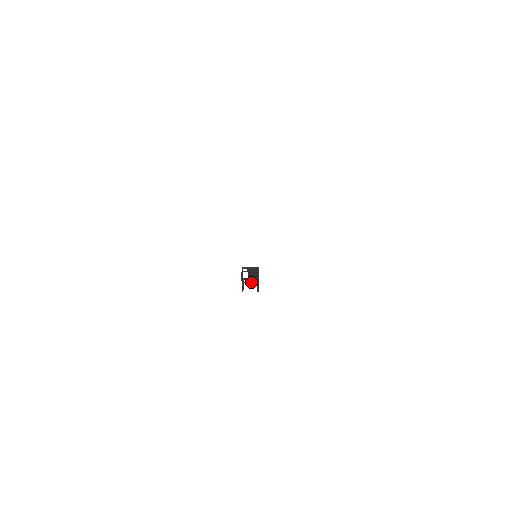
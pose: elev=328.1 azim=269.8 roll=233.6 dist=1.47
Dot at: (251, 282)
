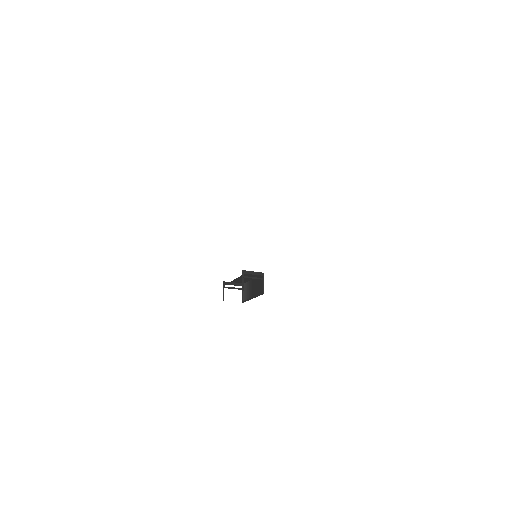
Dot at: (234, 288)
